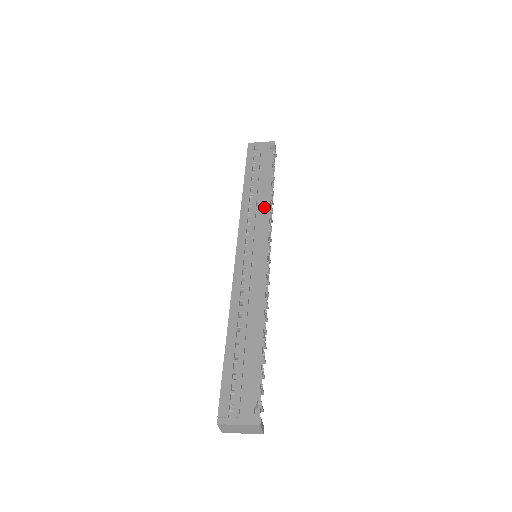
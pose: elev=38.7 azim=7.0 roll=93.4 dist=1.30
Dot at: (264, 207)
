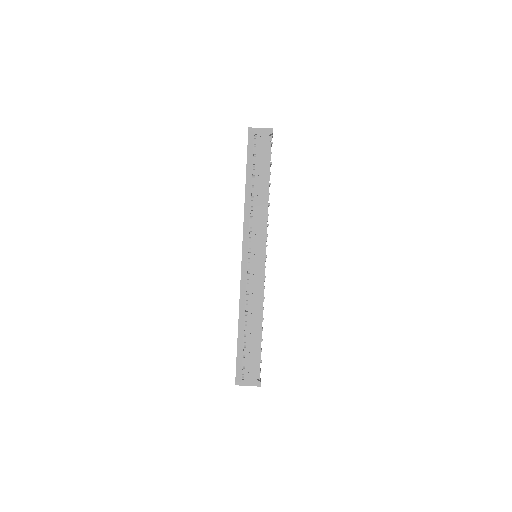
Dot at: (263, 212)
